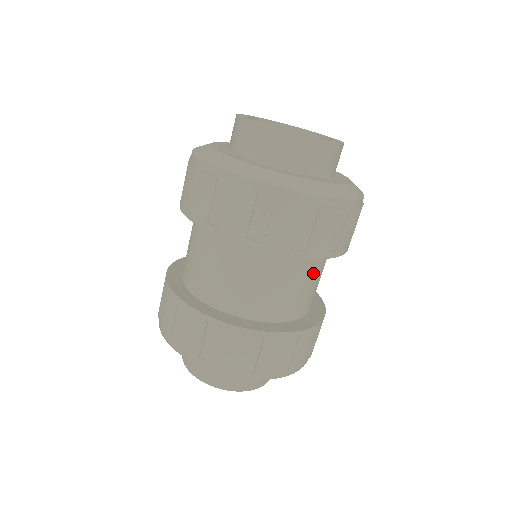
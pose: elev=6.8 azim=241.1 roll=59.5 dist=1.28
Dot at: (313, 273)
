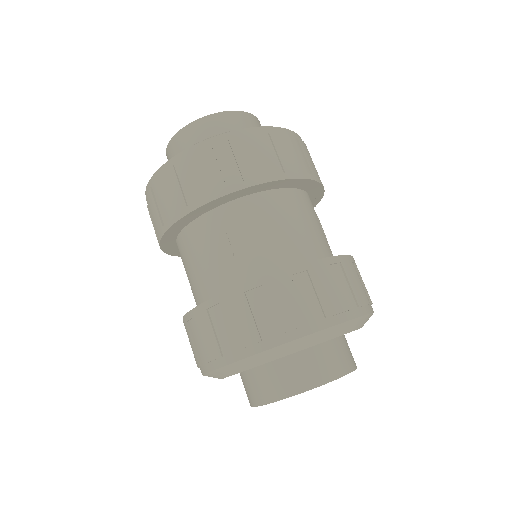
Dot at: (255, 221)
